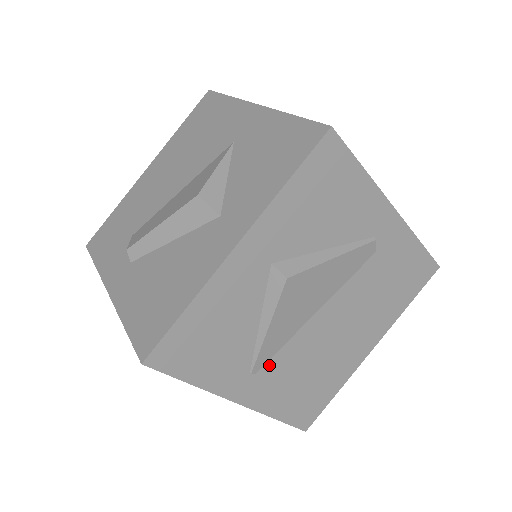
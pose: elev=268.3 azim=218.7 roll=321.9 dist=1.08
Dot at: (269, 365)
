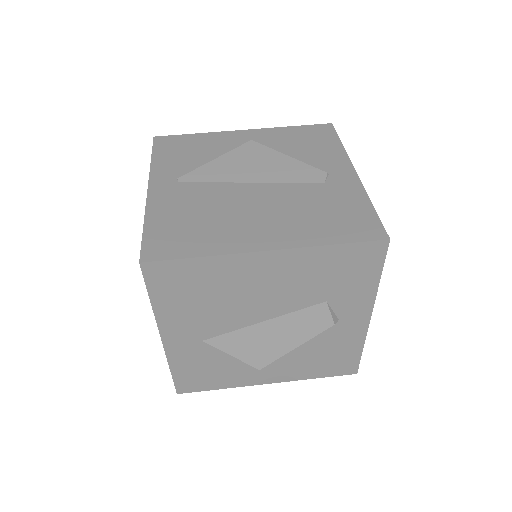
Dot at: (191, 185)
